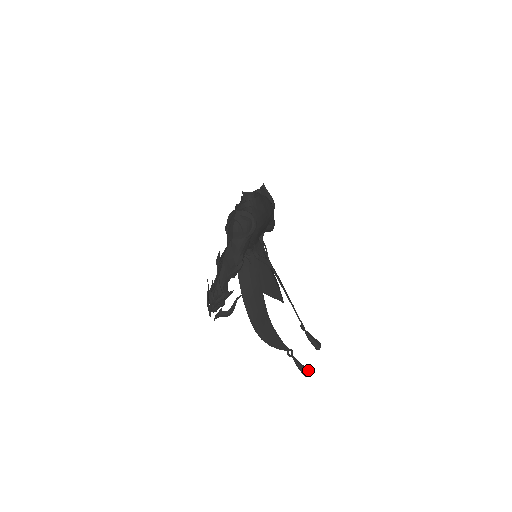
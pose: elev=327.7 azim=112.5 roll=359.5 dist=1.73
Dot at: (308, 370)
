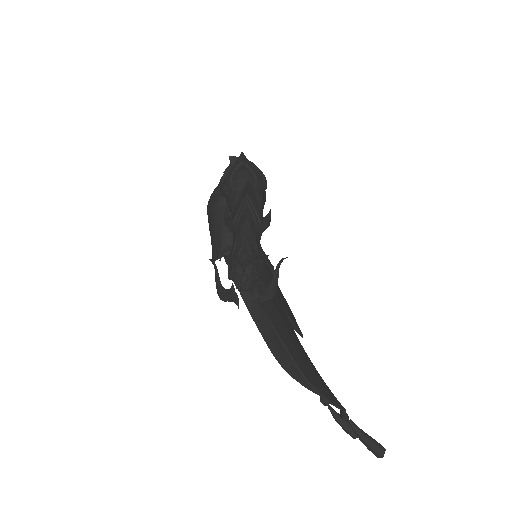
Dot at: occluded
